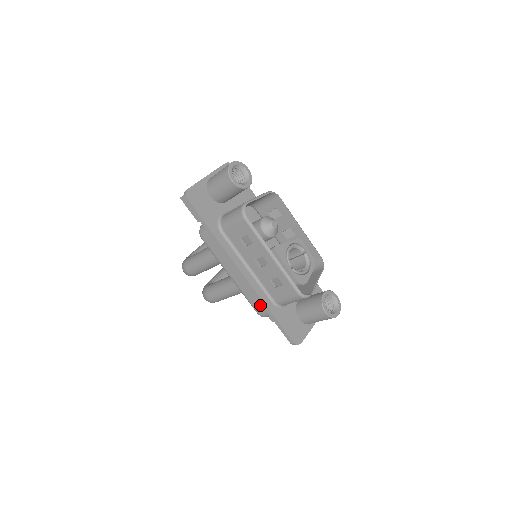
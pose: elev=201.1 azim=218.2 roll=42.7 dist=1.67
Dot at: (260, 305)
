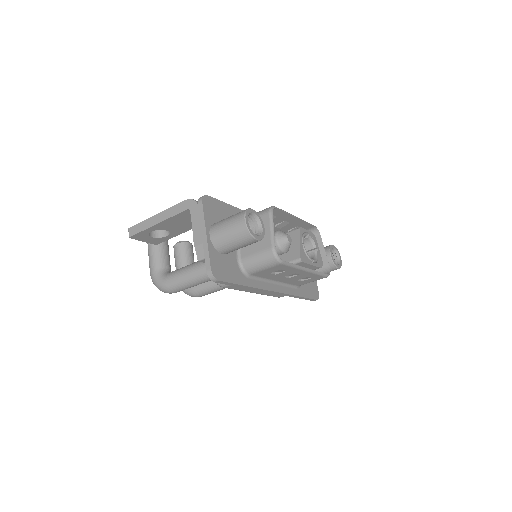
Dot at: occluded
